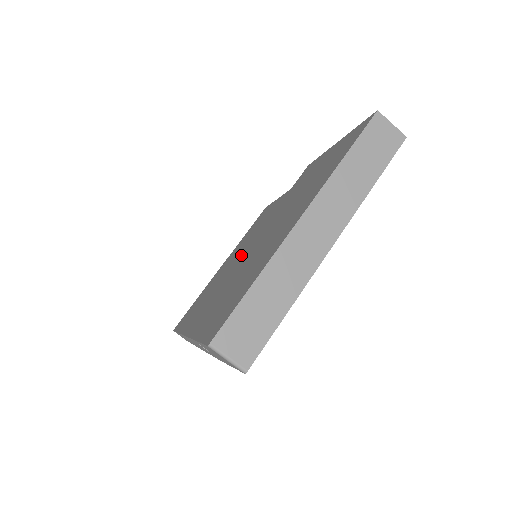
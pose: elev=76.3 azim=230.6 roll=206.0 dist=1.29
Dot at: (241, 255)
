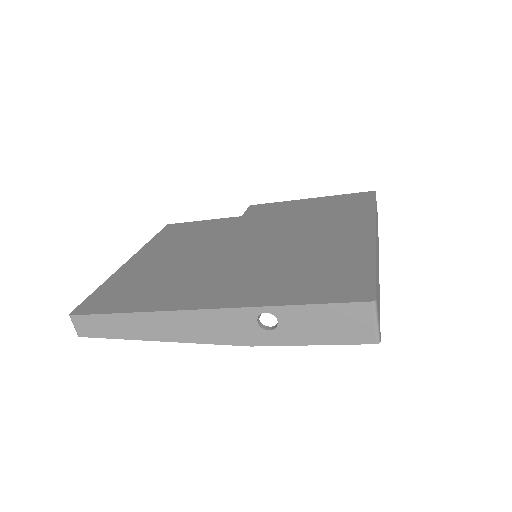
Dot at: (217, 251)
